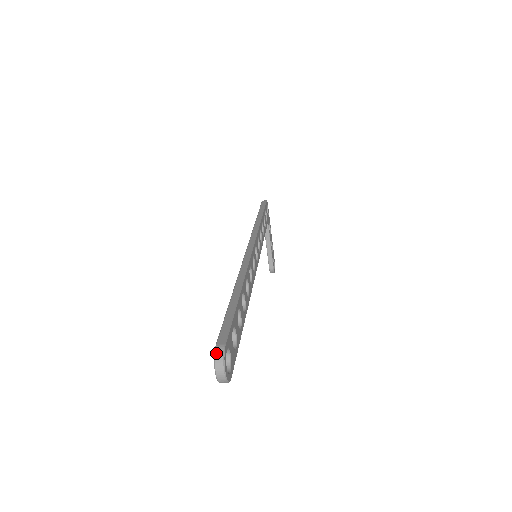
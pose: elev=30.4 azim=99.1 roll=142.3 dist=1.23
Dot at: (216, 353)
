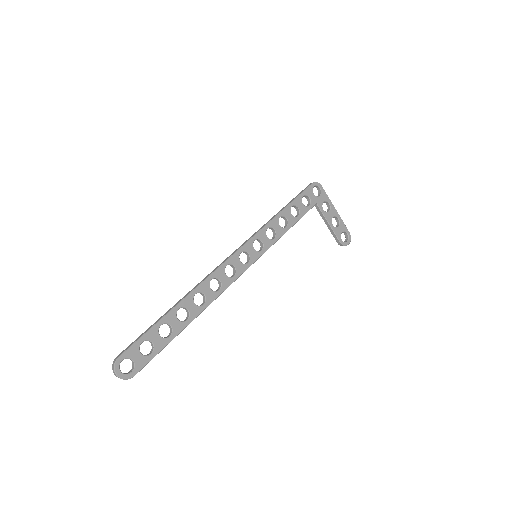
Dot at: (113, 362)
